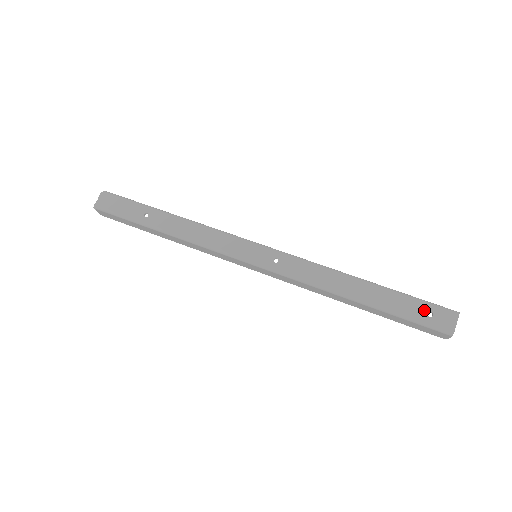
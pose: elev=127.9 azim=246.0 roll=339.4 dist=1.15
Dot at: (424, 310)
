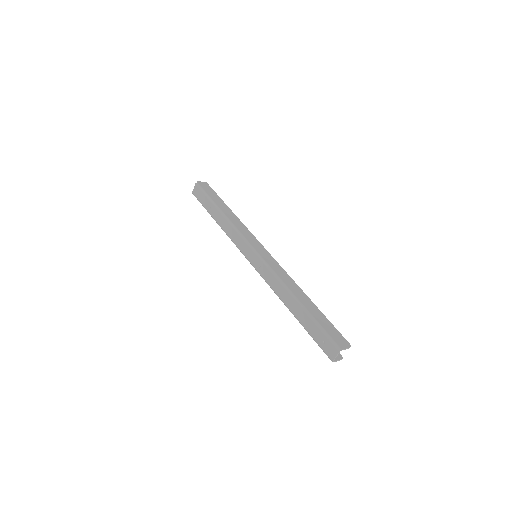
Dot at: (322, 338)
